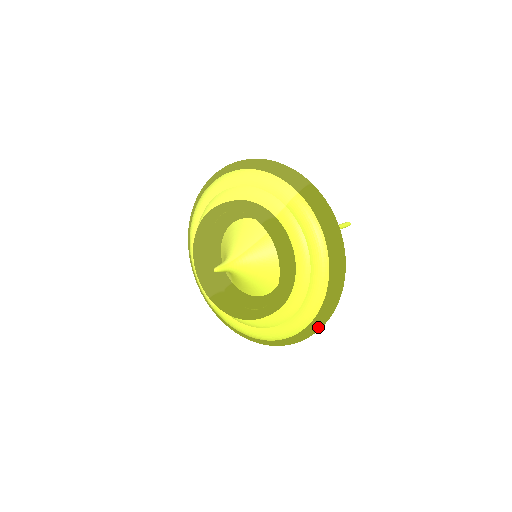
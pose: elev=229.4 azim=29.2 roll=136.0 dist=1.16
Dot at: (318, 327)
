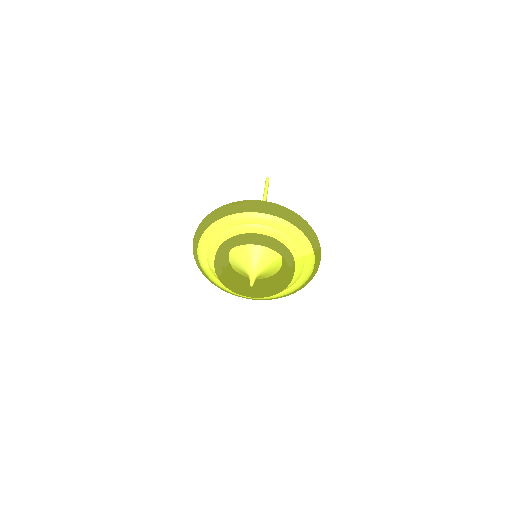
Dot at: occluded
